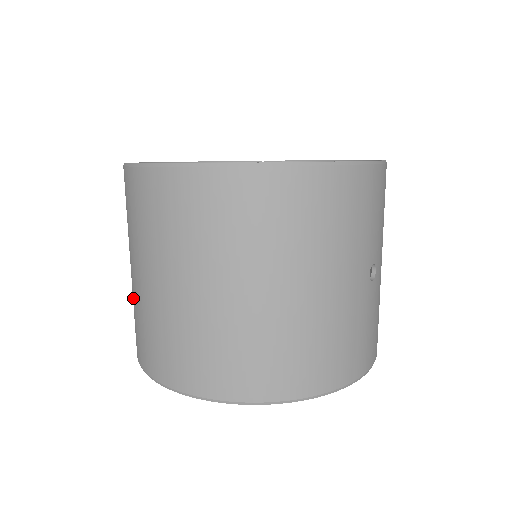
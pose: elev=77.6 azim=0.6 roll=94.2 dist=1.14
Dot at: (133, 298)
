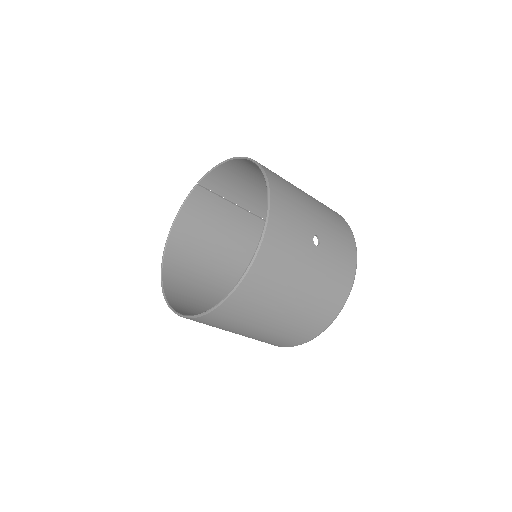
Dot at: occluded
